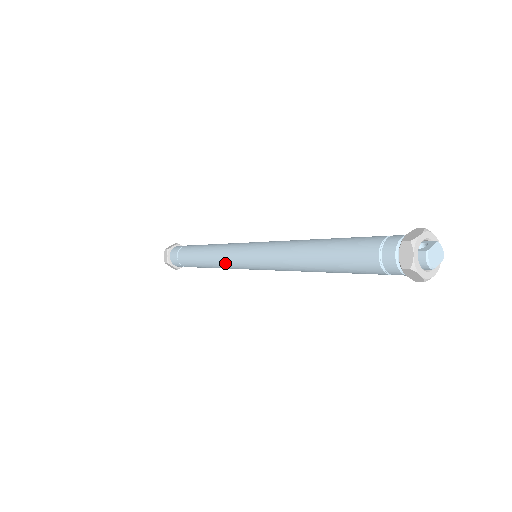
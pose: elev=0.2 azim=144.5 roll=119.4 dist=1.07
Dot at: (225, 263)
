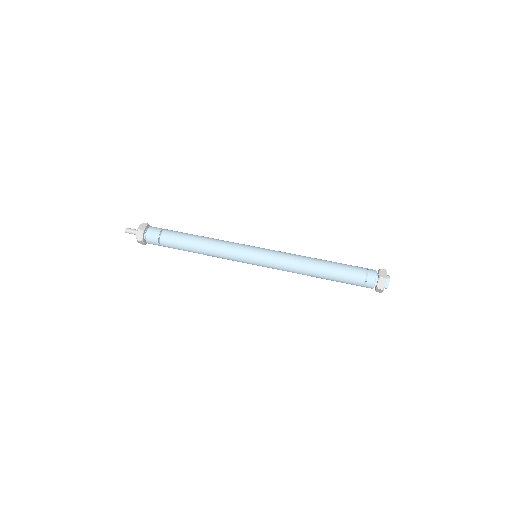
Dot at: occluded
